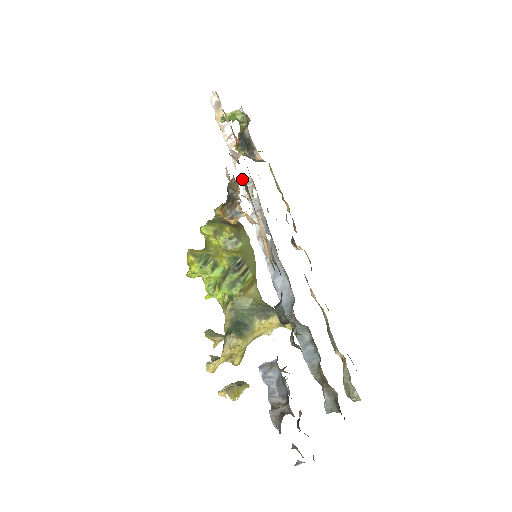
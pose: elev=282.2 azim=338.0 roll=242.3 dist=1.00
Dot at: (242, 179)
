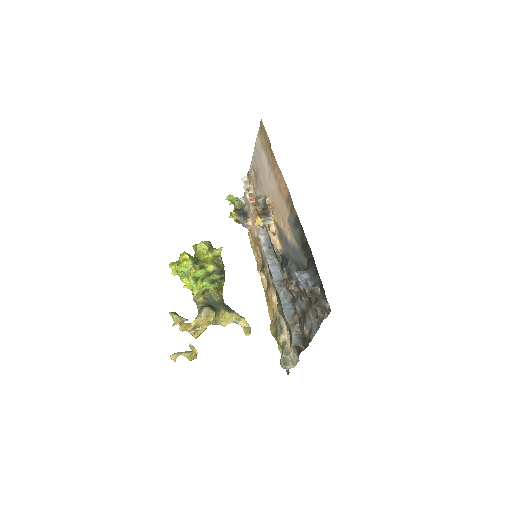
Dot at: occluded
